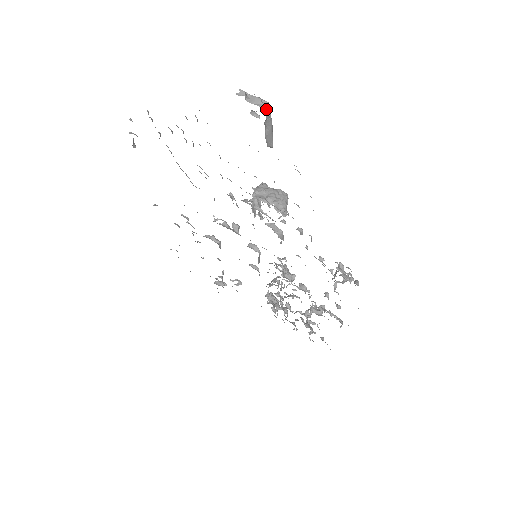
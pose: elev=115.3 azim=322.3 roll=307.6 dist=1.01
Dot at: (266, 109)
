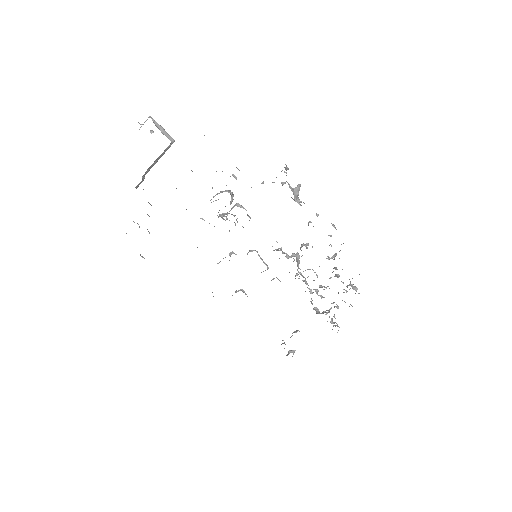
Dot at: occluded
